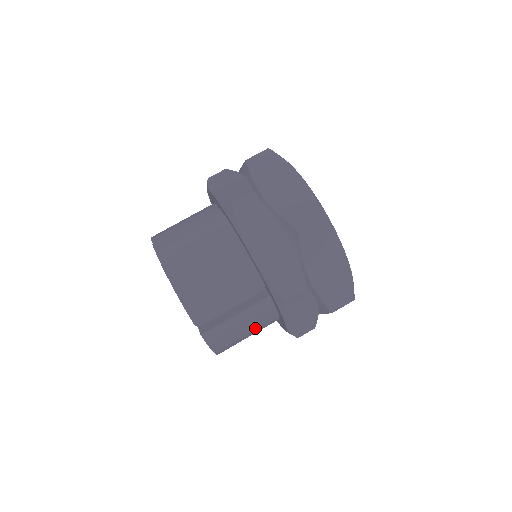
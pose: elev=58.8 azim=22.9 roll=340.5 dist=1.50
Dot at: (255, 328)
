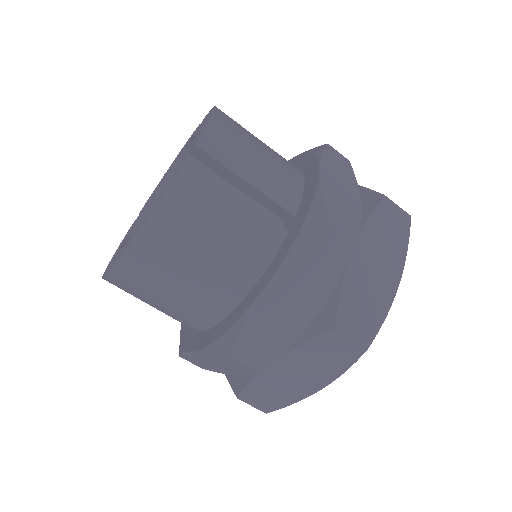
Dot at: (221, 257)
